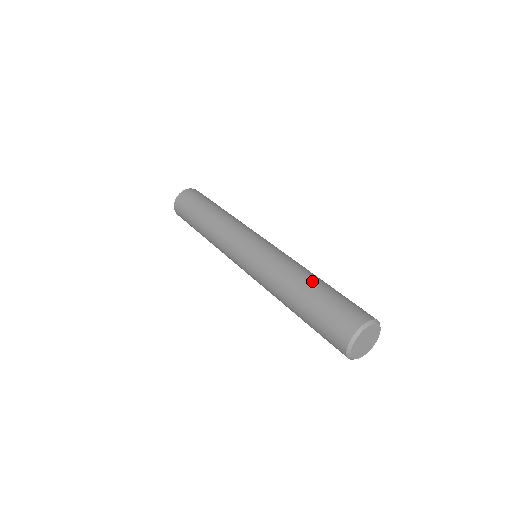
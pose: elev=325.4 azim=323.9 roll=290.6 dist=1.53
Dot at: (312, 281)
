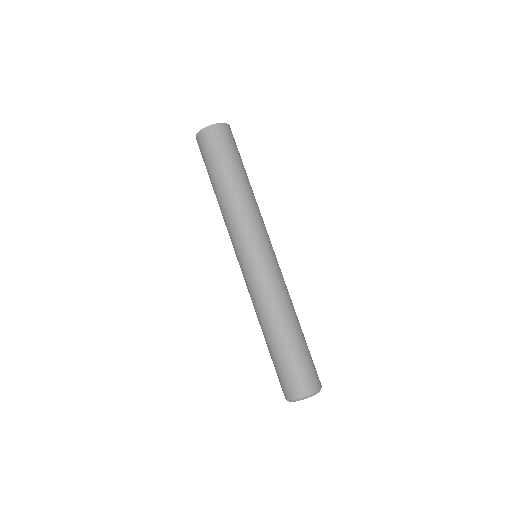
Dot at: (298, 328)
